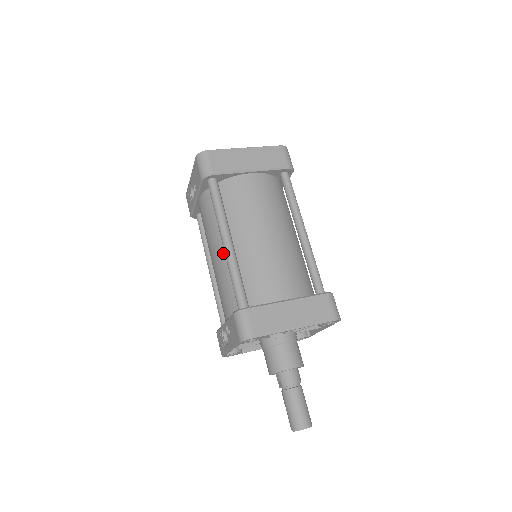
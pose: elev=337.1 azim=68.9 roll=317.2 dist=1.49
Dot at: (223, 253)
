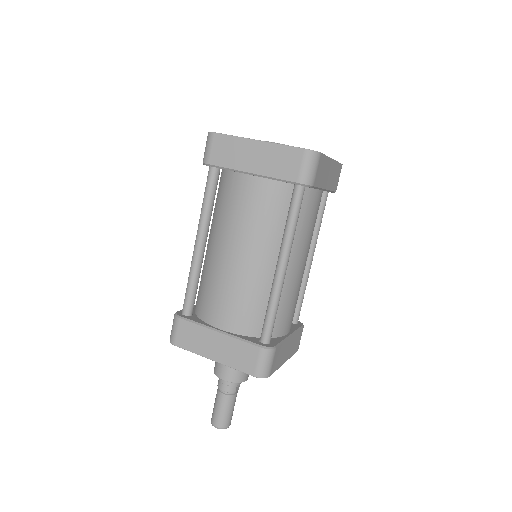
Dot at: (207, 246)
